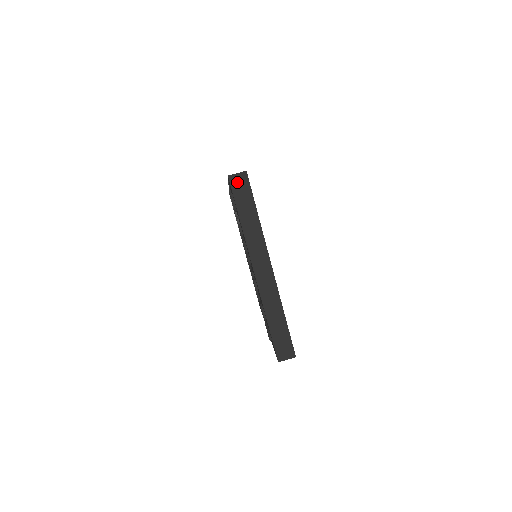
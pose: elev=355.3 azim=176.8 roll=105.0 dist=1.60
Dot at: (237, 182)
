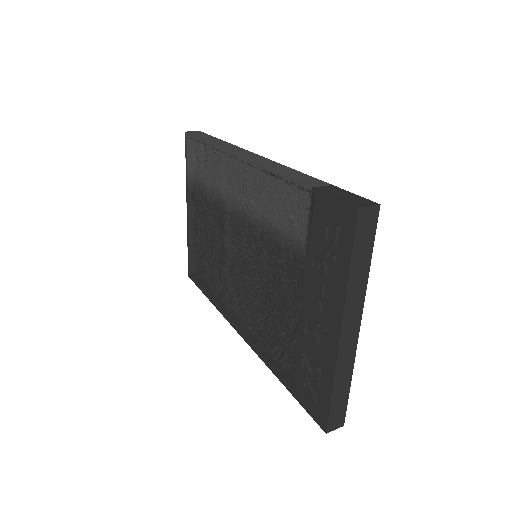
Dot at: (365, 218)
